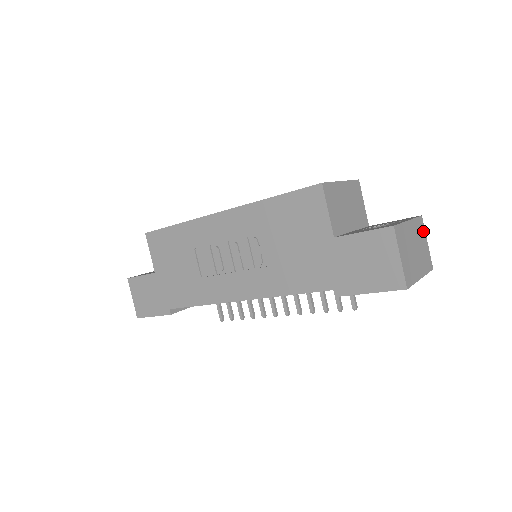
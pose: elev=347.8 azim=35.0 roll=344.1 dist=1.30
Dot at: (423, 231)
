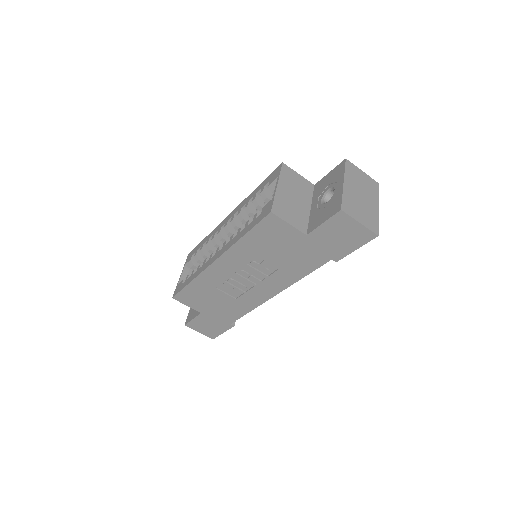
Dot at: (355, 169)
